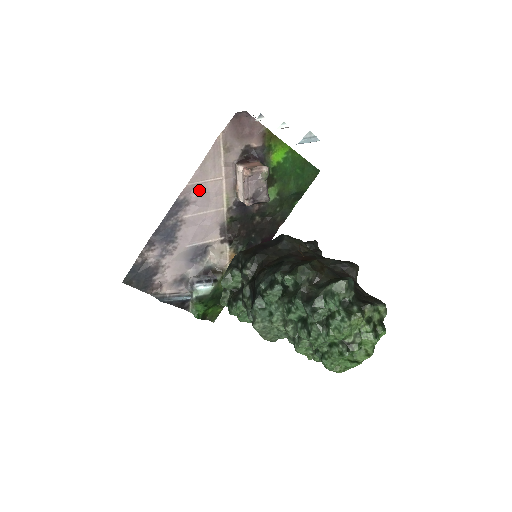
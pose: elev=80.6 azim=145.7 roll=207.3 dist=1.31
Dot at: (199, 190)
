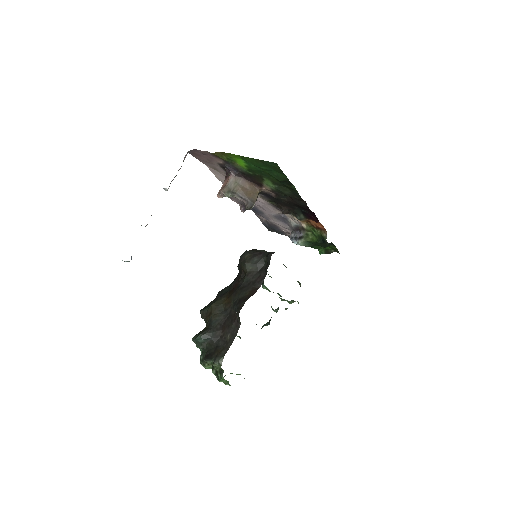
Dot at: occluded
